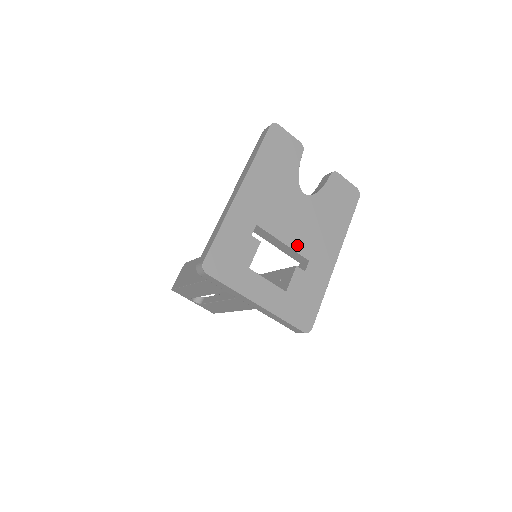
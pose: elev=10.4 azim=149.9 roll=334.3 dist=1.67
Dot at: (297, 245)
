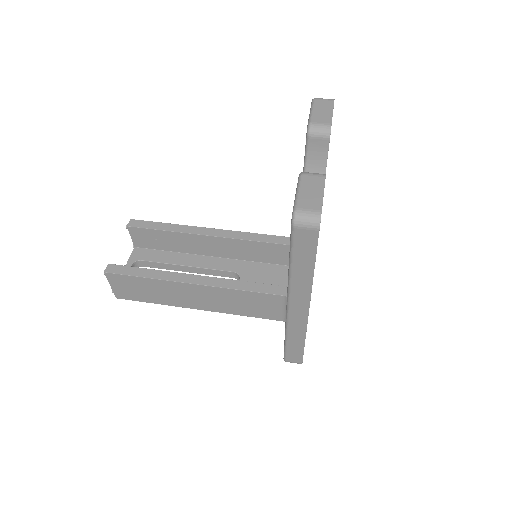
Dot at: occluded
